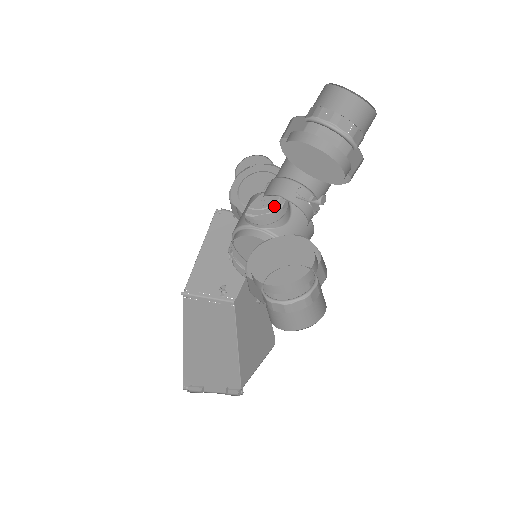
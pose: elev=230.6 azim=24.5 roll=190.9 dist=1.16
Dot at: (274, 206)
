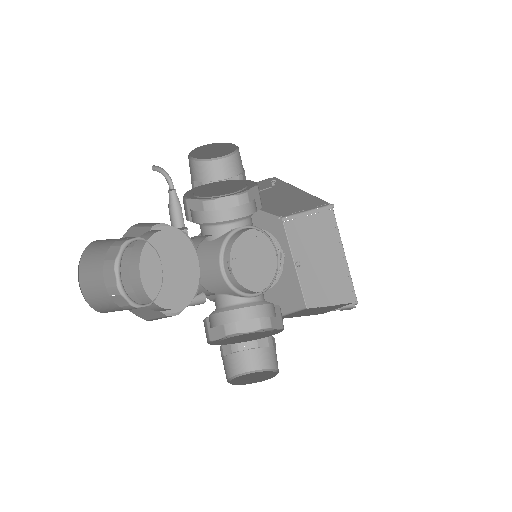
Dot at: (250, 184)
